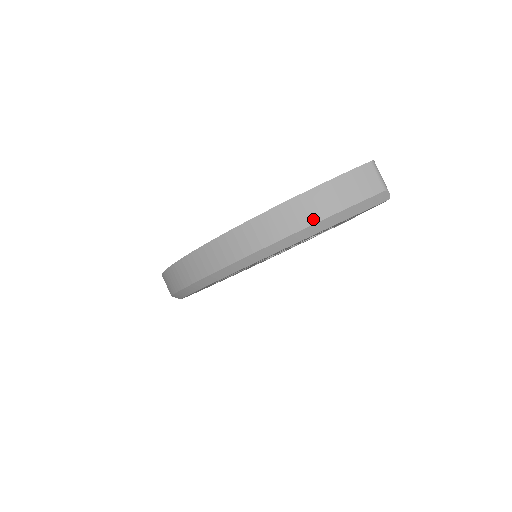
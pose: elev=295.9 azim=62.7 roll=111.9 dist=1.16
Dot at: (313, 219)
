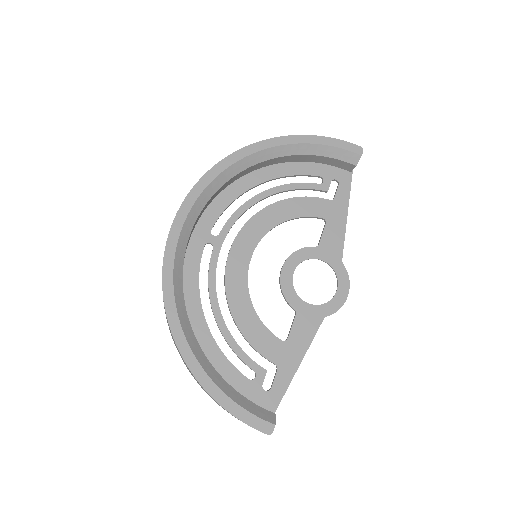
Dot at: (217, 403)
